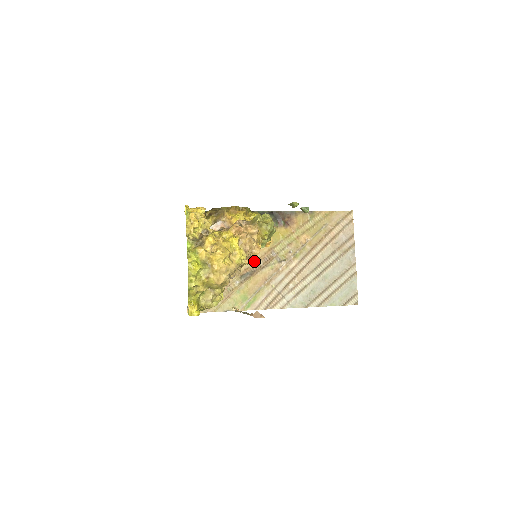
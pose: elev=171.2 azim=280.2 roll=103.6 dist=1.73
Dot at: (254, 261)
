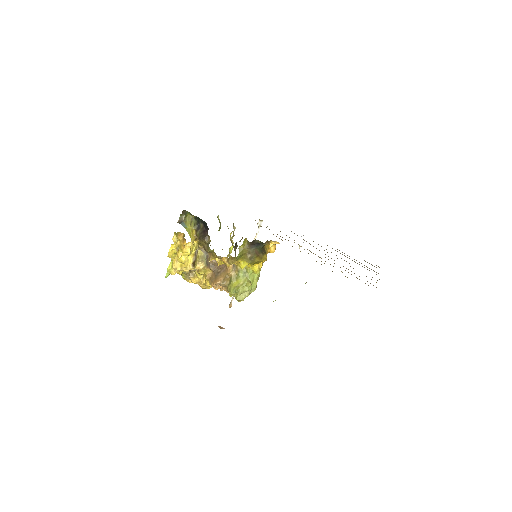
Dot at: occluded
